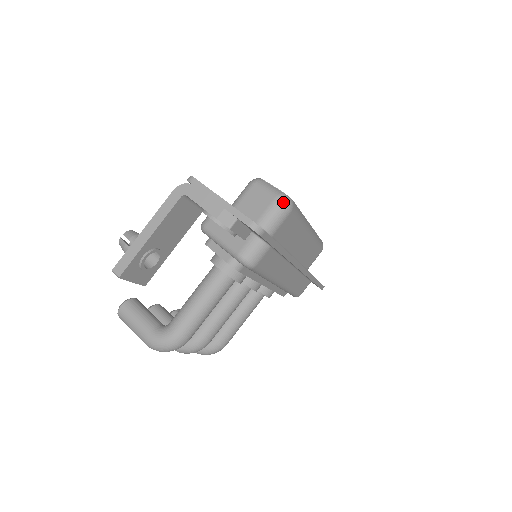
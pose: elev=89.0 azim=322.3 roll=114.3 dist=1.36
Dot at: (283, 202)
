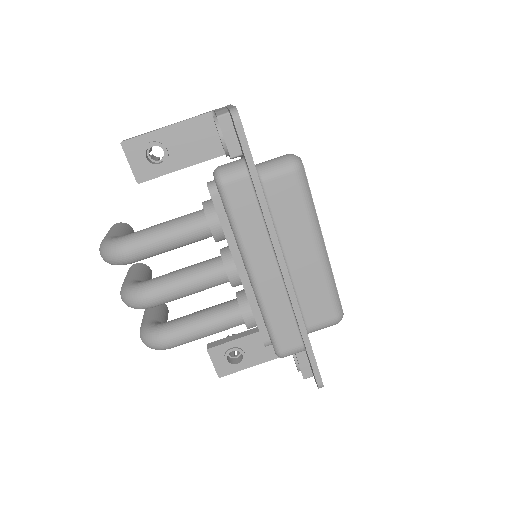
Dot at: (291, 157)
